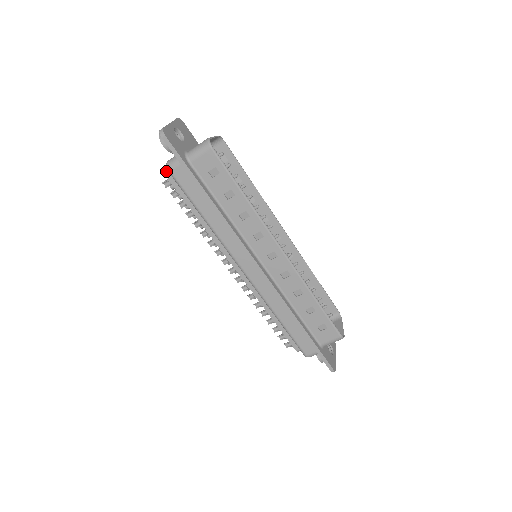
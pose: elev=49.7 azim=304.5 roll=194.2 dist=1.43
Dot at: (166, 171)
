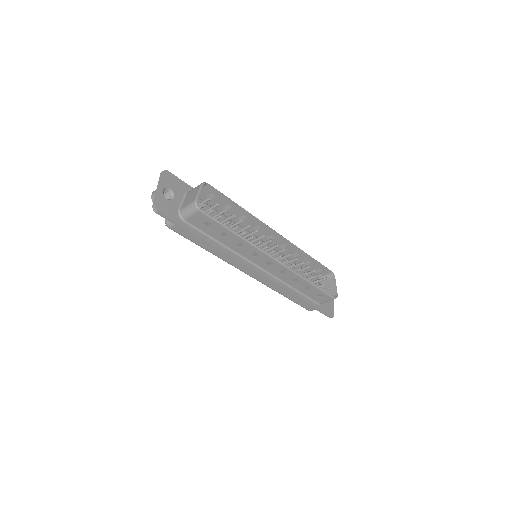
Dot at: occluded
